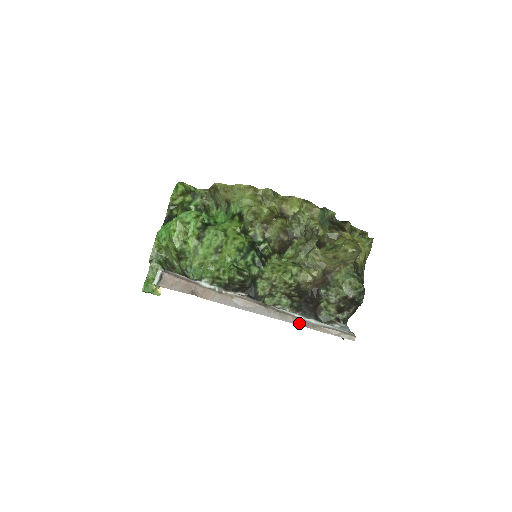
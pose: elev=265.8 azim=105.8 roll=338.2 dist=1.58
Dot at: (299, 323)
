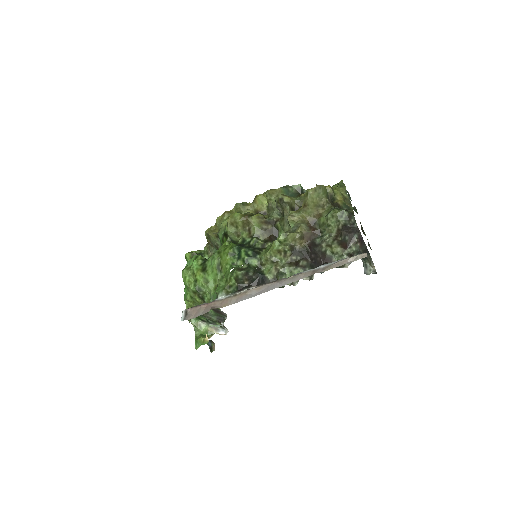
Dot at: (309, 274)
